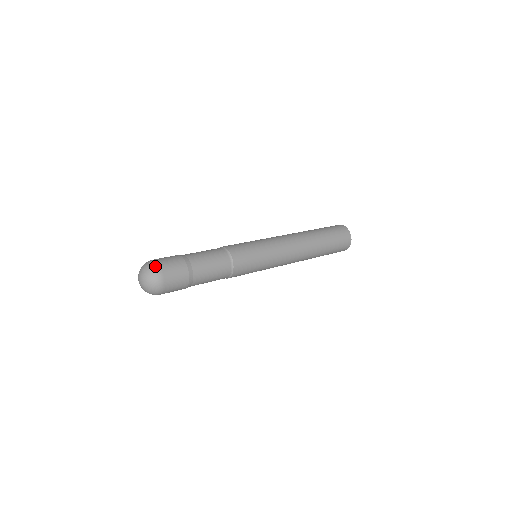
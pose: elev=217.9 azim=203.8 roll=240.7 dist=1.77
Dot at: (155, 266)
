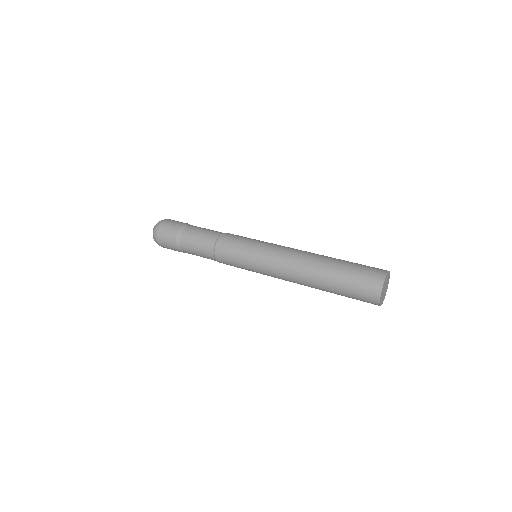
Dot at: (164, 220)
